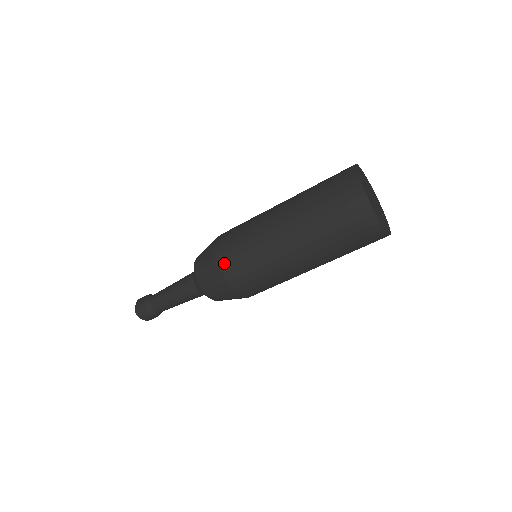
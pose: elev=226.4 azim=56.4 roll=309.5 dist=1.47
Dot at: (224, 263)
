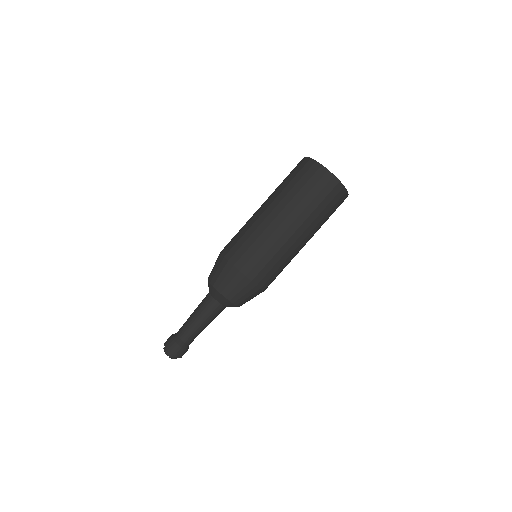
Dot at: (243, 267)
